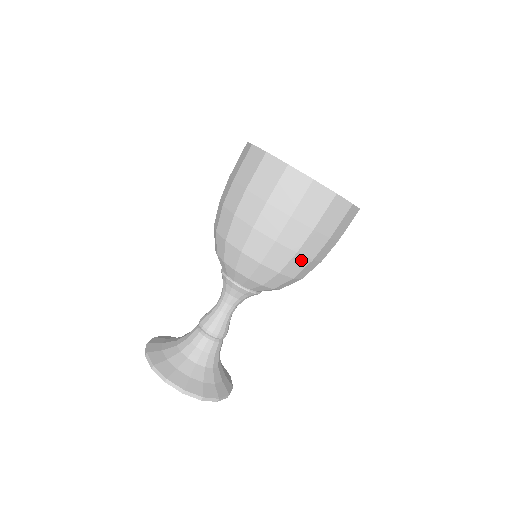
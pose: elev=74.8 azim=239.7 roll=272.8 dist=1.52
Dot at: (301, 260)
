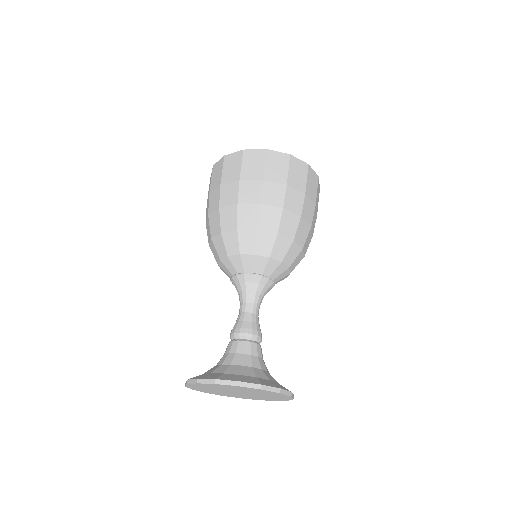
Dot at: (290, 217)
